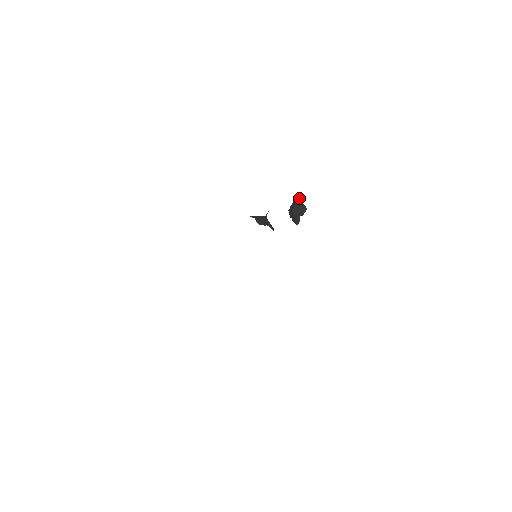
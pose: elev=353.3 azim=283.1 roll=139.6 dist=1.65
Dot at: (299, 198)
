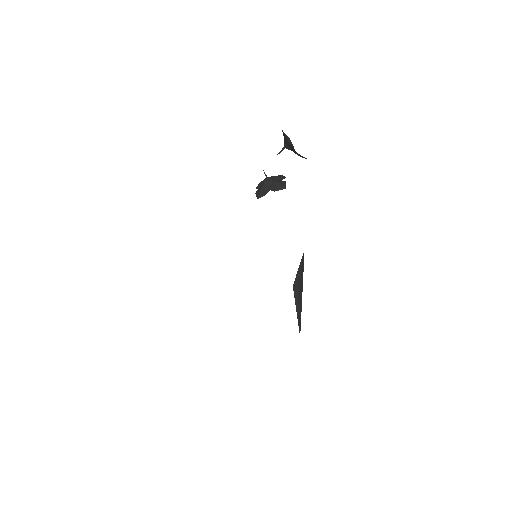
Dot at: occluded
